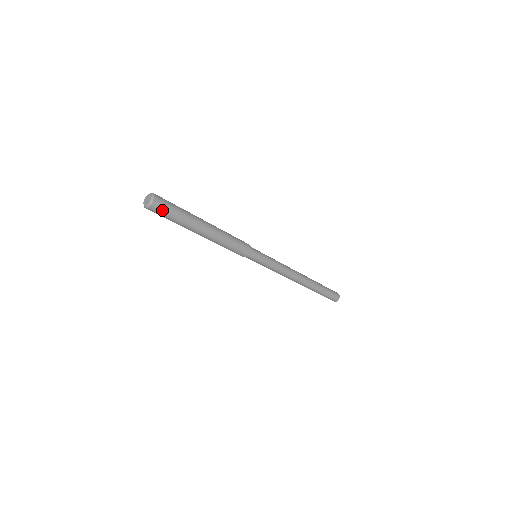
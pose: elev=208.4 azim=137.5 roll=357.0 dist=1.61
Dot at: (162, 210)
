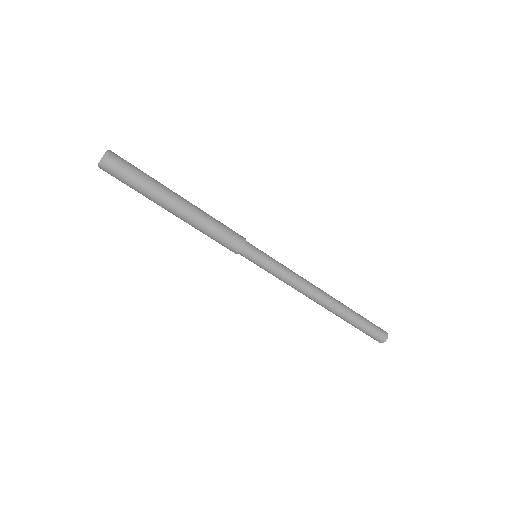
Dot at: (119, 169)
